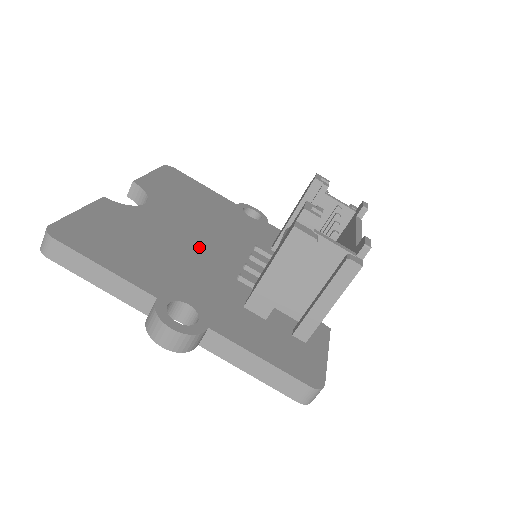
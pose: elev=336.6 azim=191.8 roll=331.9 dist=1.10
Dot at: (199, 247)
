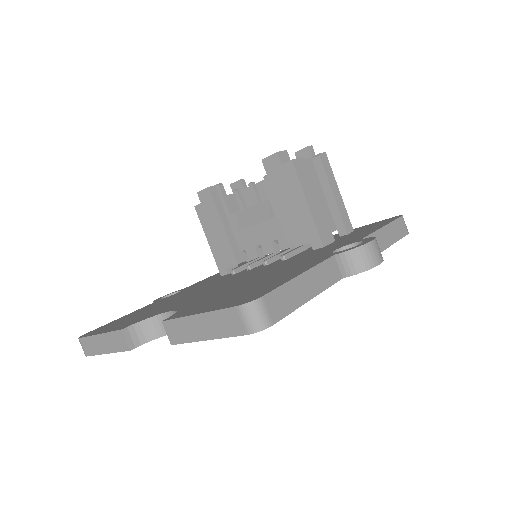
Dot at: (242, 279)
